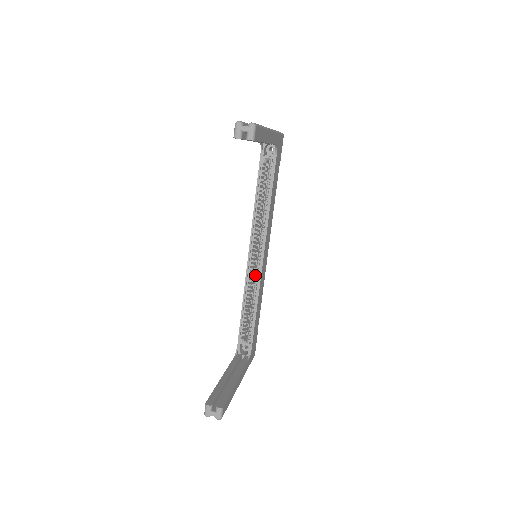
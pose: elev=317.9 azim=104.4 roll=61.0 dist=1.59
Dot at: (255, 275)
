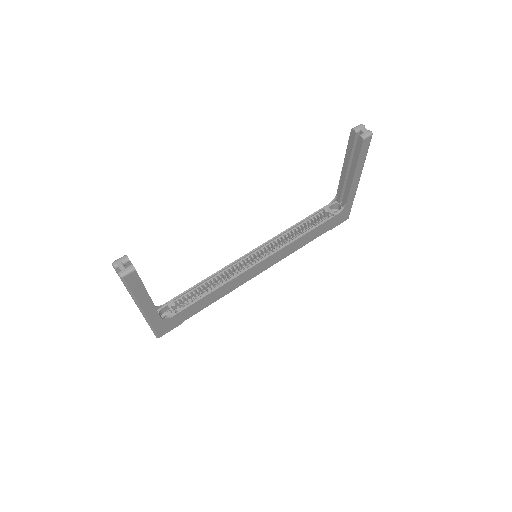
Dot at: (239, 270)
